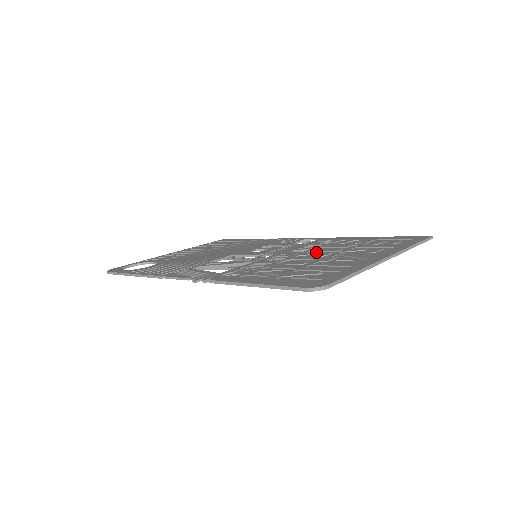
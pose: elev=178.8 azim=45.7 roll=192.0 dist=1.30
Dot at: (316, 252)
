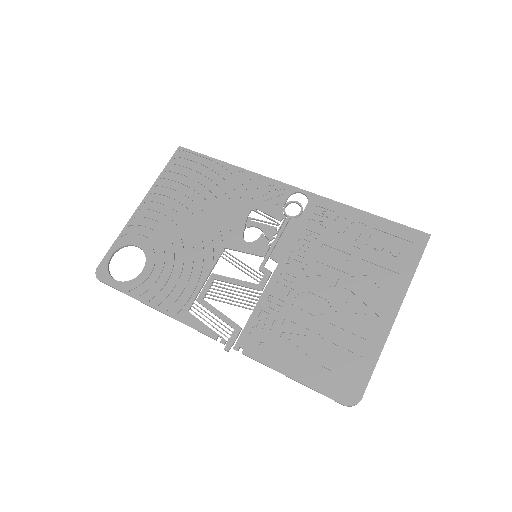
Dot at: (321, 265)
